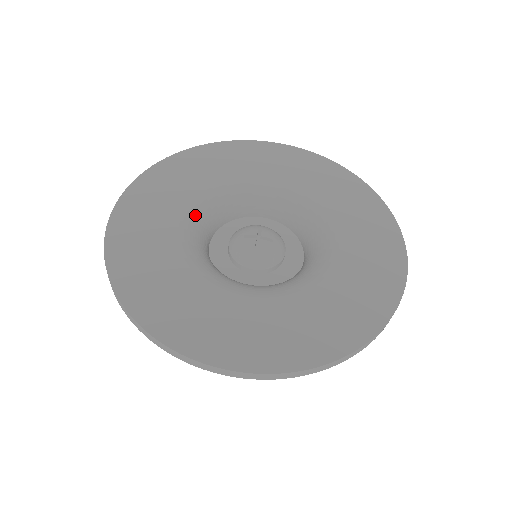
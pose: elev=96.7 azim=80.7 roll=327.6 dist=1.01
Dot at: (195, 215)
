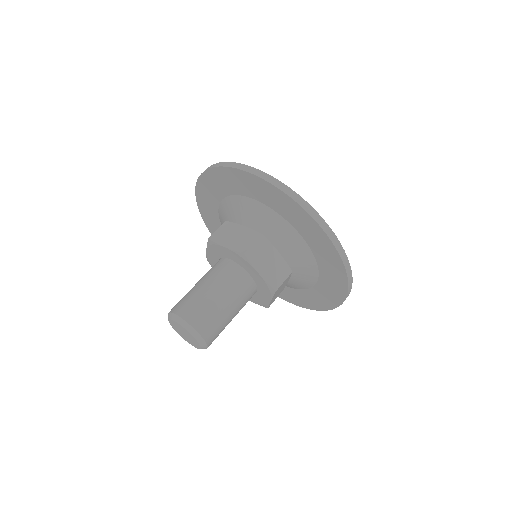
Dot at: occluded
